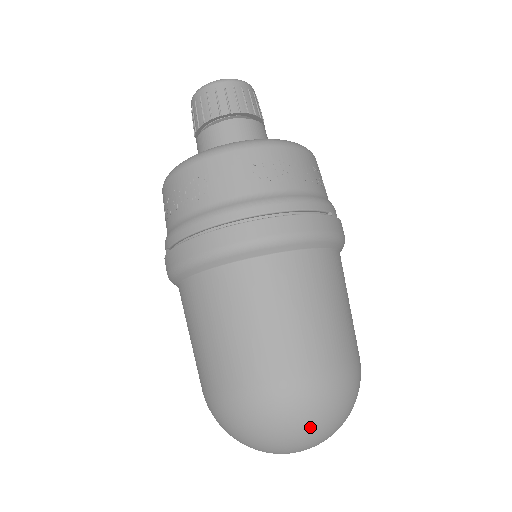
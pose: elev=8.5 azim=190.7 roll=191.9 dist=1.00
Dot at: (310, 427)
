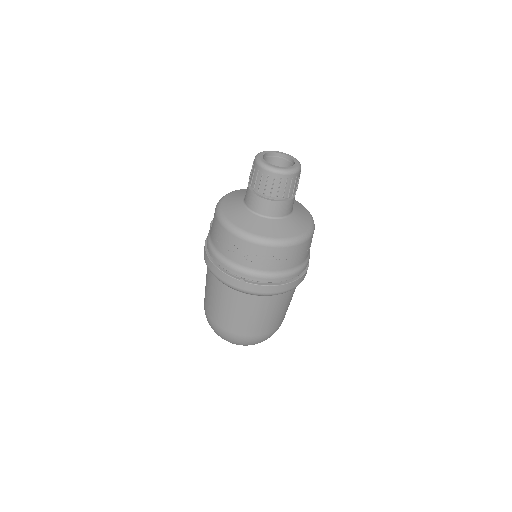
Dot at: occluded
